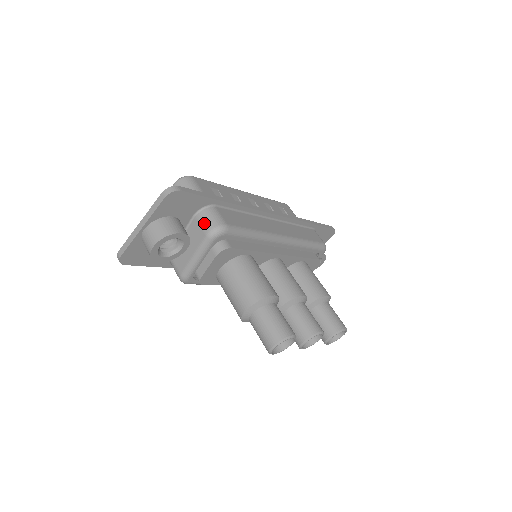
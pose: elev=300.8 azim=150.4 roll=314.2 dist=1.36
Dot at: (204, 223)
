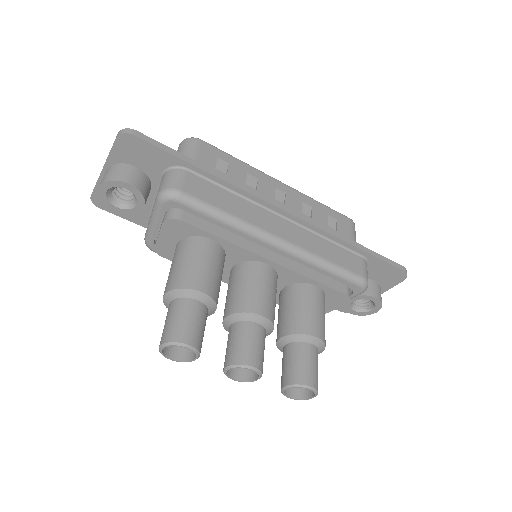
Dot at: (162, 183)
